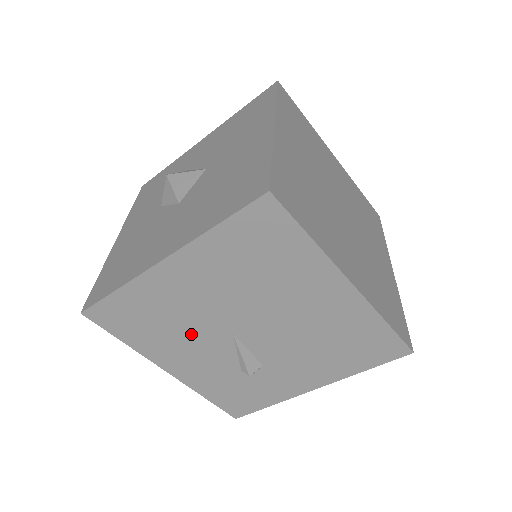
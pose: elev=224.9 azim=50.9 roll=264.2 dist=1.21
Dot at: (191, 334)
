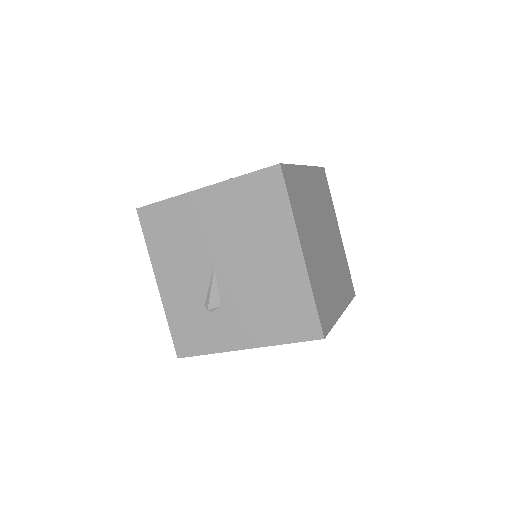
Dot at: (189, 255)
